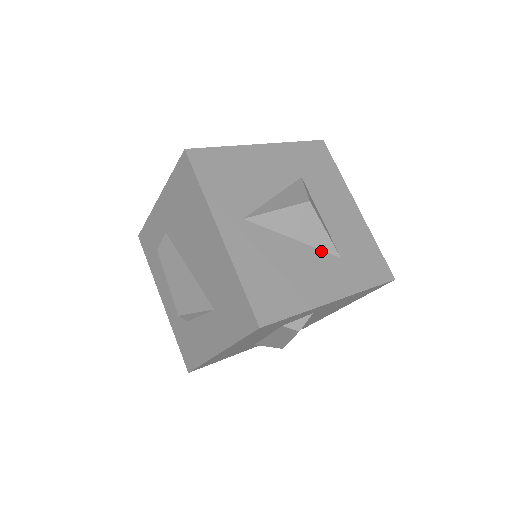
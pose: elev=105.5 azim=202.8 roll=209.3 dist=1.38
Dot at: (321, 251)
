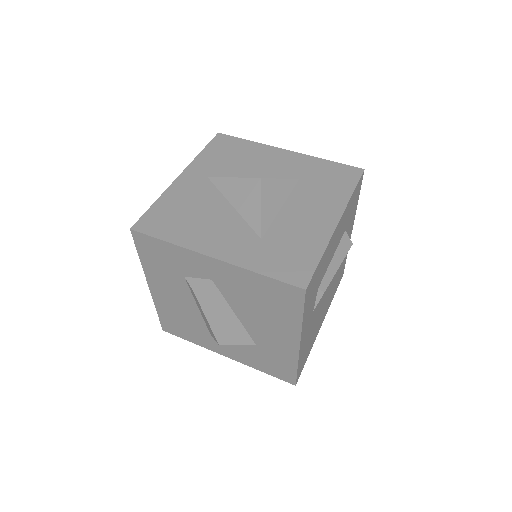
Dot at: (247, 225)
